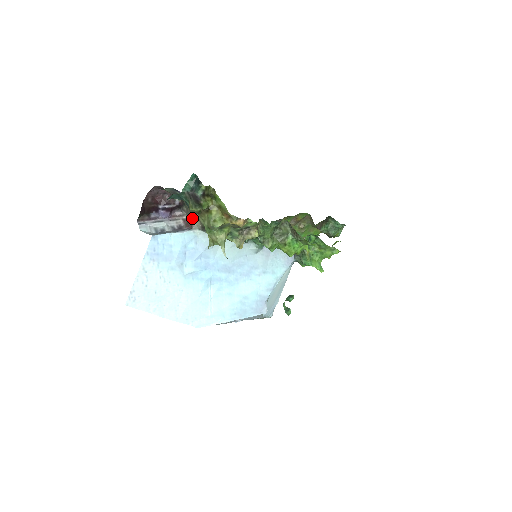
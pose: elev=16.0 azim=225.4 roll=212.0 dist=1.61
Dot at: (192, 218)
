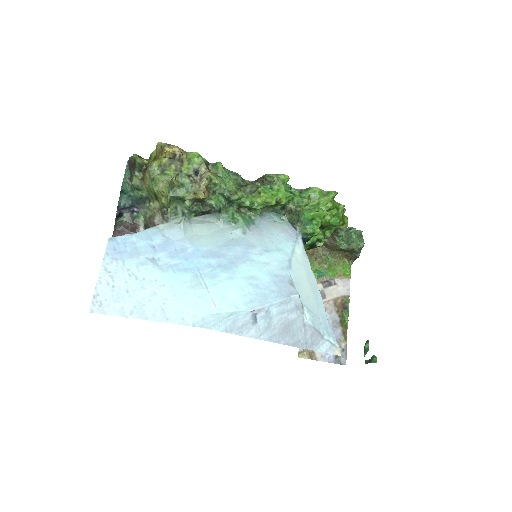
Dot at: (153, 220)
